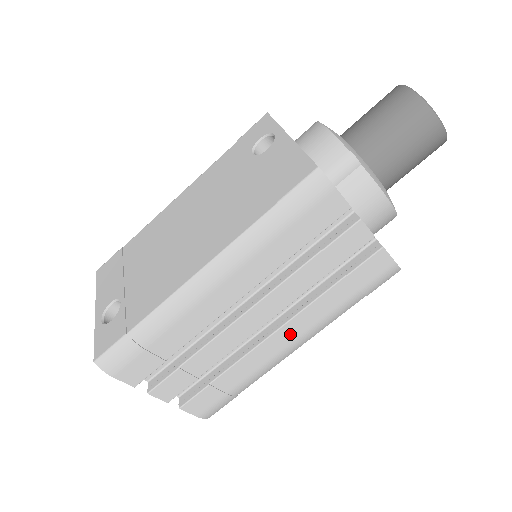
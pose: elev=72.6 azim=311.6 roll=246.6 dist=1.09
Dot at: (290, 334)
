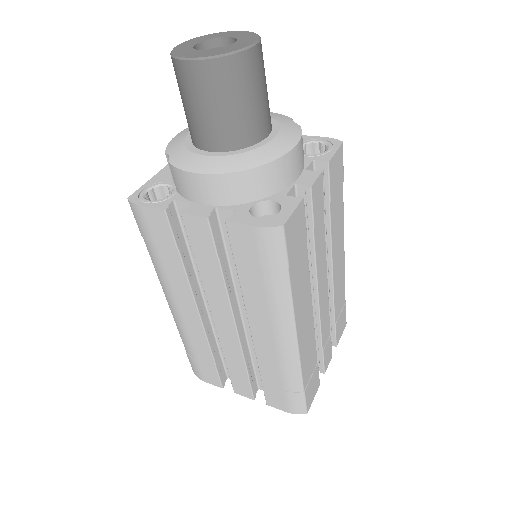
Dot at: (263, 328)
